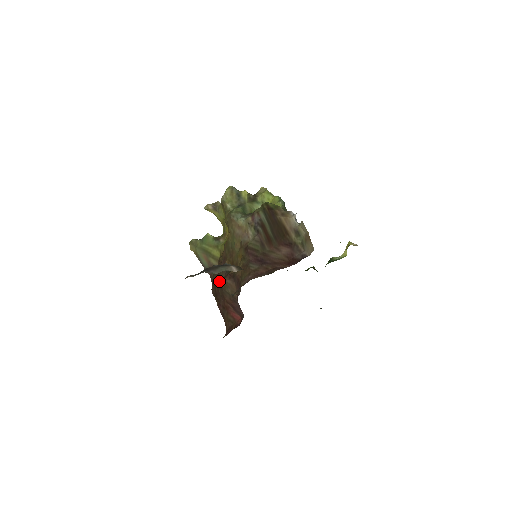
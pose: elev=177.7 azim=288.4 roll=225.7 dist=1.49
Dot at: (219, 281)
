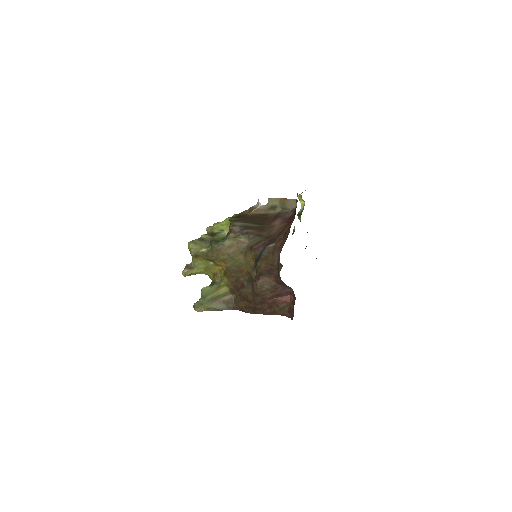
Dot at: (249, 297)
